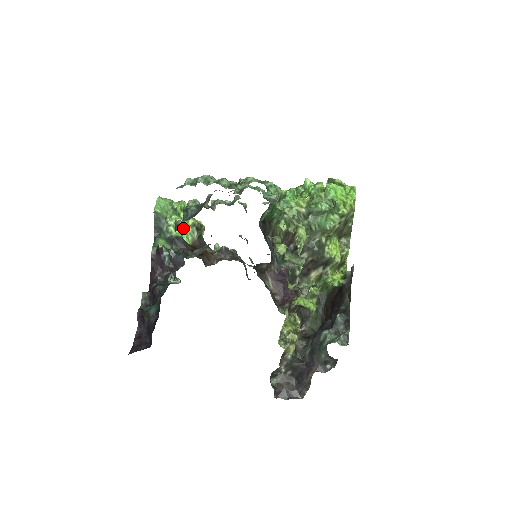
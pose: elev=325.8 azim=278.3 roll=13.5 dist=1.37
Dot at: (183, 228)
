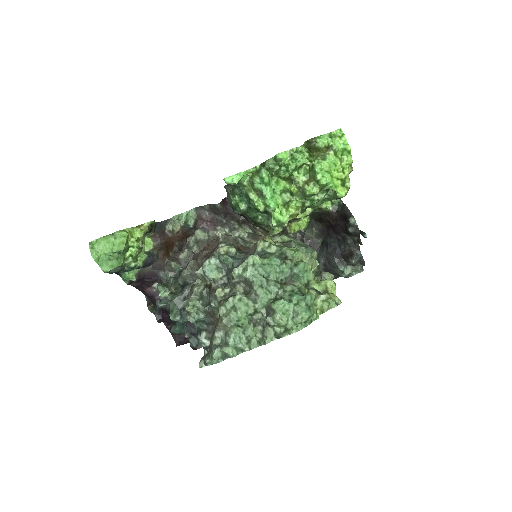
Dot at: (141, 250)
